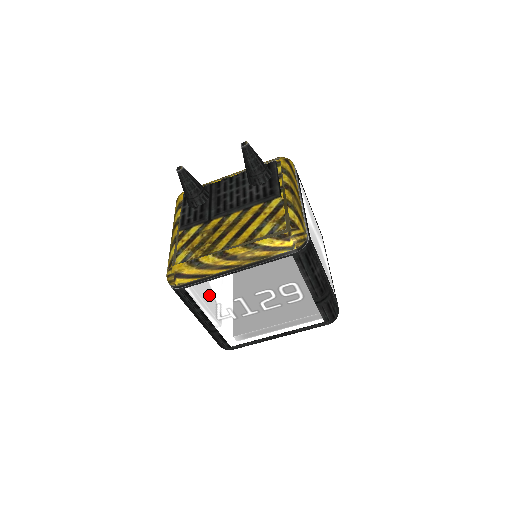
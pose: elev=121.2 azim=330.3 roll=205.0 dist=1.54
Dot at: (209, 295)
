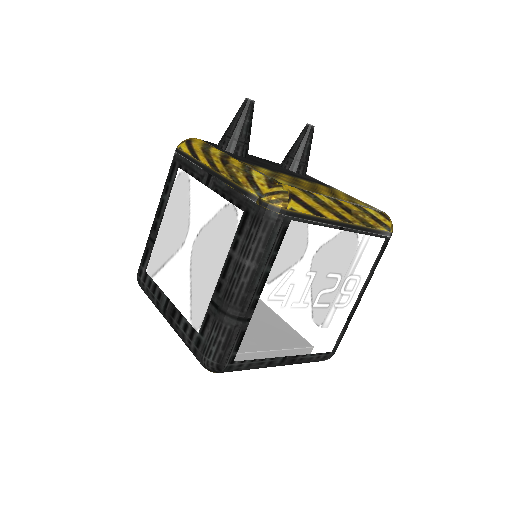
Dot at: (298, 248)
